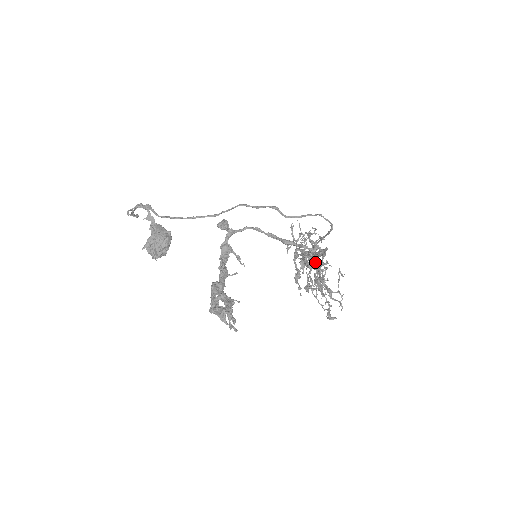
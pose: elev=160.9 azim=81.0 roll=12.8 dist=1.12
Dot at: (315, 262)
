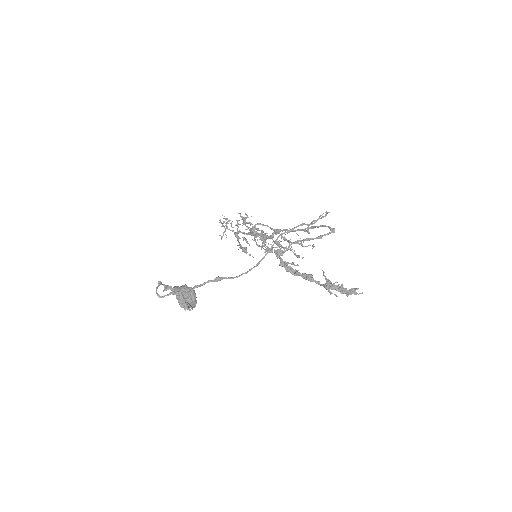
Dot at: (275, 234)
